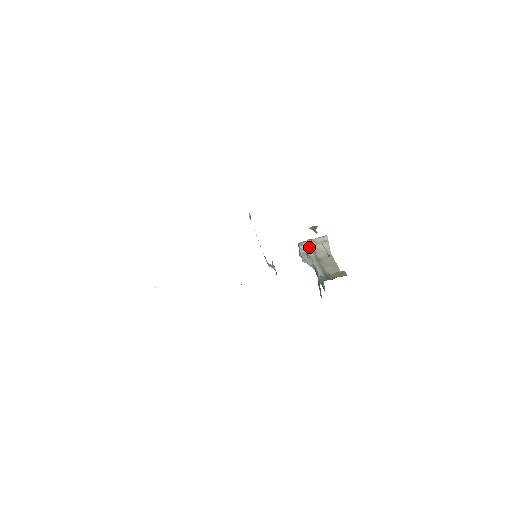
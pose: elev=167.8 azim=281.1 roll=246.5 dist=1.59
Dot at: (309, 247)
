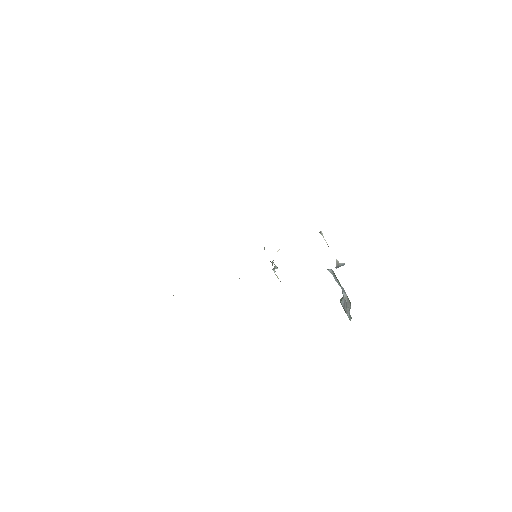
Dot at: occluded
